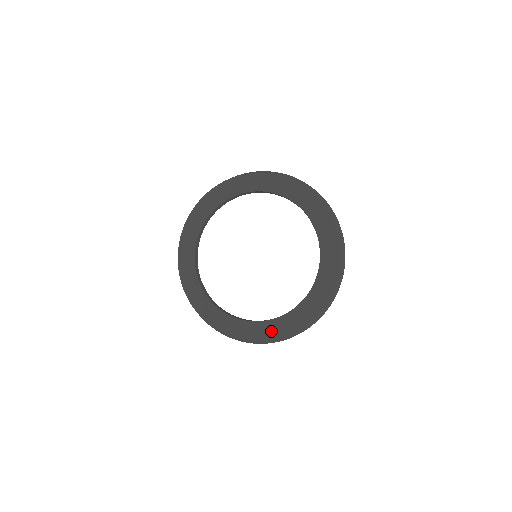
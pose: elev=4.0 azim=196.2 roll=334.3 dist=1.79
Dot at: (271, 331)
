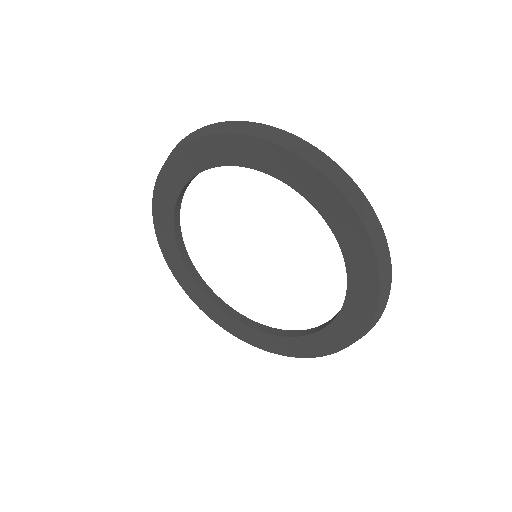
Dot at: (320, 346)
